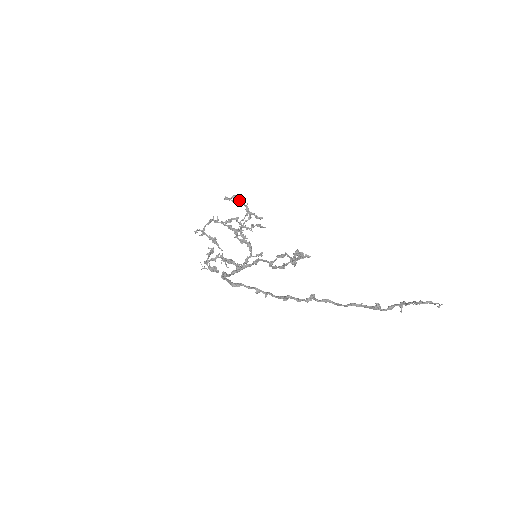
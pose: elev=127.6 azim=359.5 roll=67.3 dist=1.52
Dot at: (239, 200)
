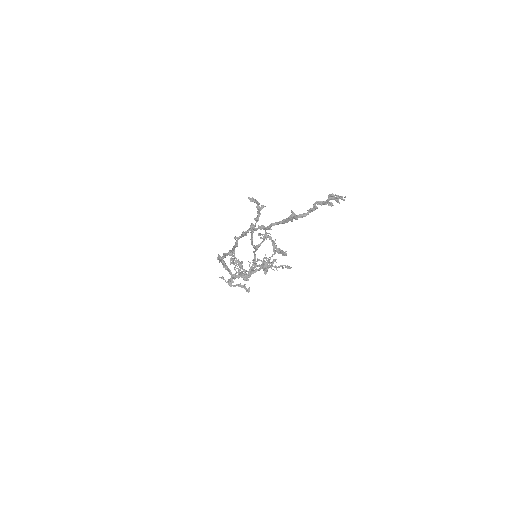
Dot at: (265, 230)
